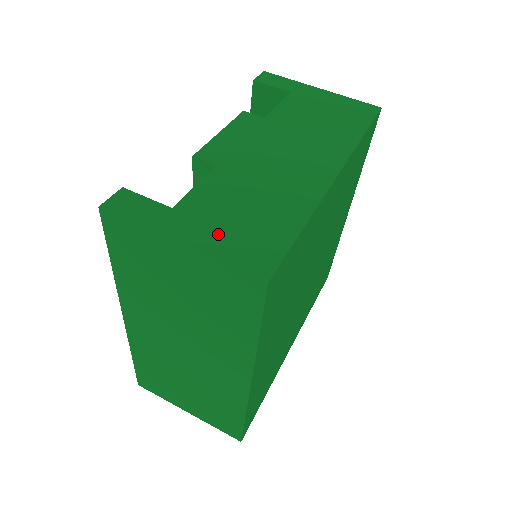
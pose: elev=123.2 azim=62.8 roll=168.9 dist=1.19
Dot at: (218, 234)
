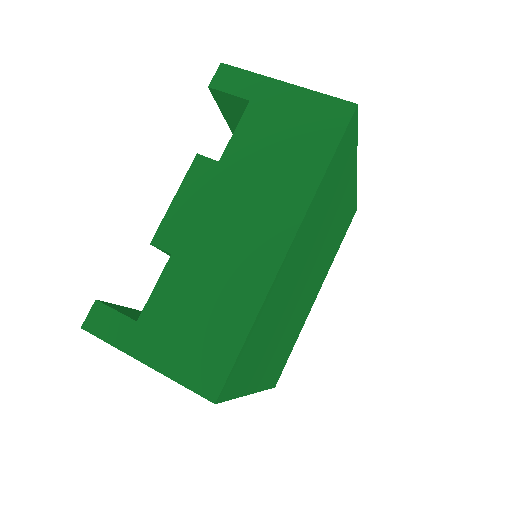
Dot at: (175, 350)
